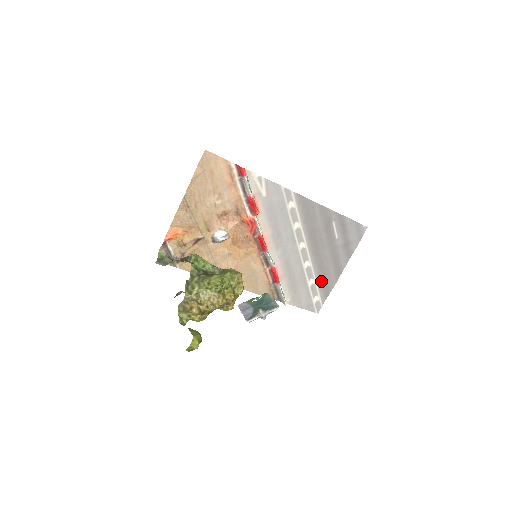
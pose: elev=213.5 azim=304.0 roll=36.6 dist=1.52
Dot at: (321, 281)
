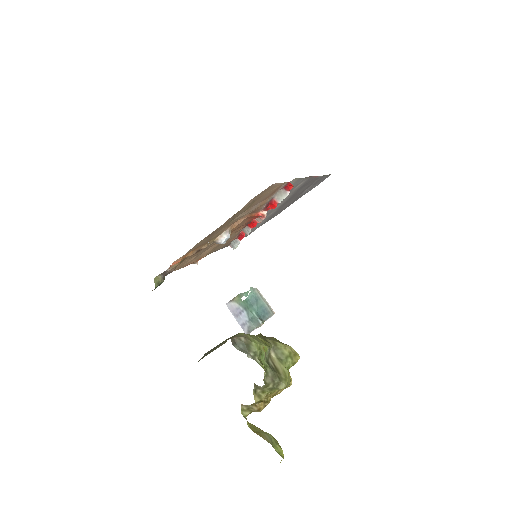
Dot at: (268, 218)
